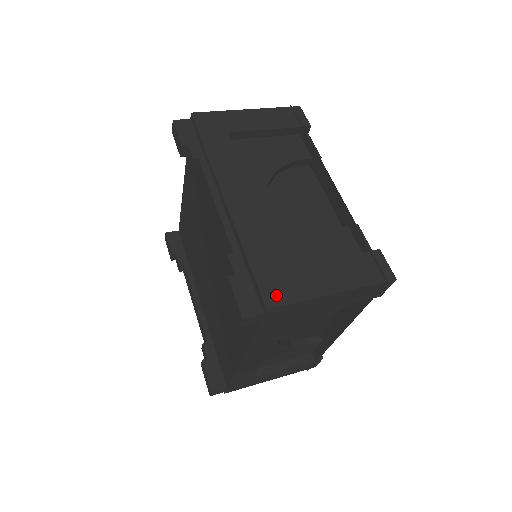
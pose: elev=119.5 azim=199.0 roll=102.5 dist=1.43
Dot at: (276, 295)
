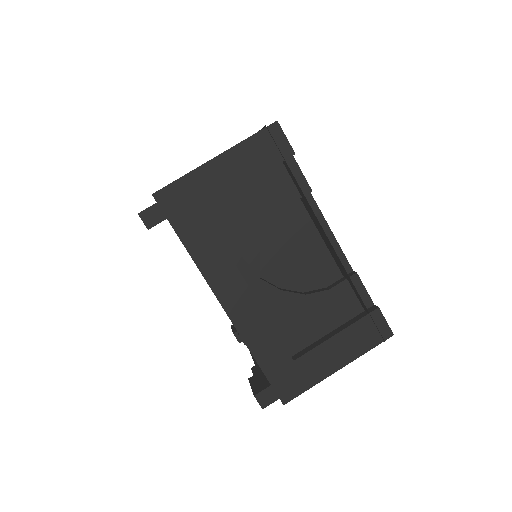
Dot at: occluded
